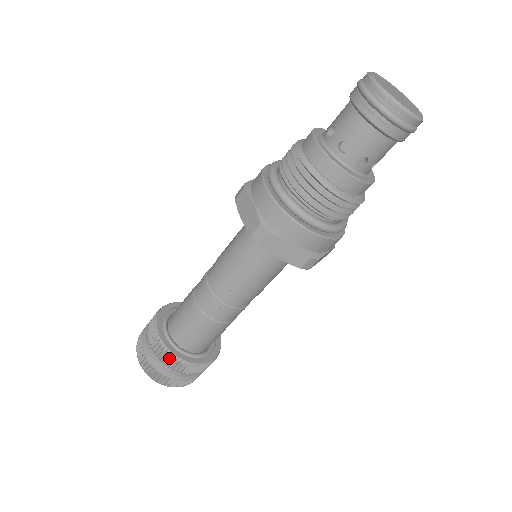
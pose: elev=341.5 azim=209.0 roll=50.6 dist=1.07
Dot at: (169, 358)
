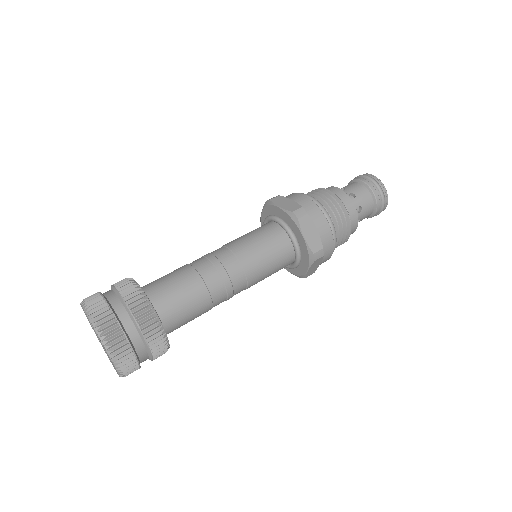
Dot at: (145, 308)
